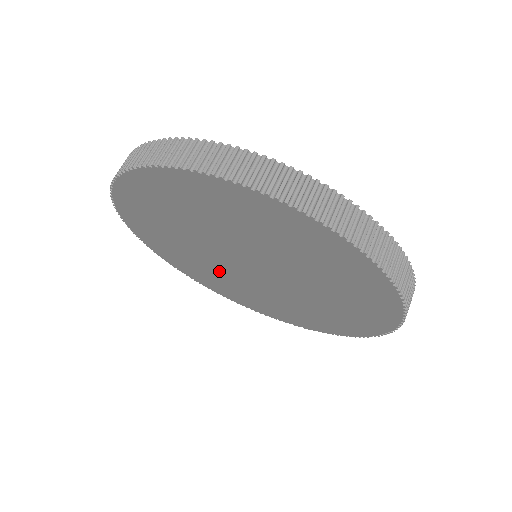
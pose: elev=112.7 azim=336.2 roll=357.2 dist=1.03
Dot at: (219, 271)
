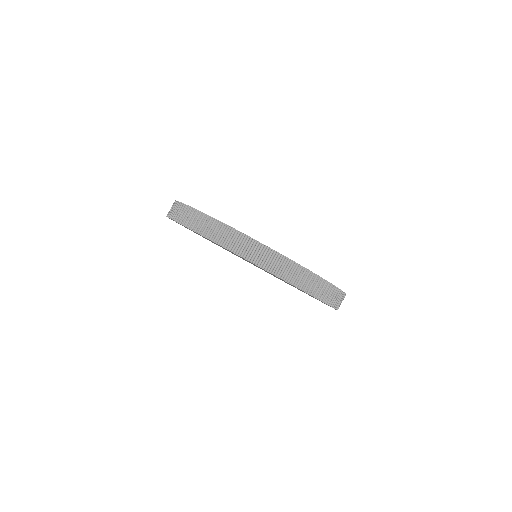
Dot at: occluded
